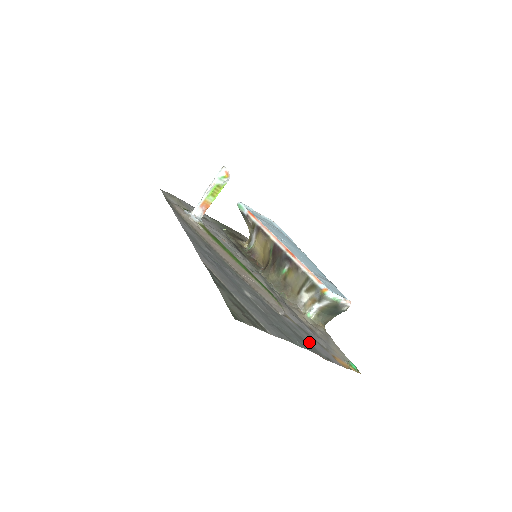
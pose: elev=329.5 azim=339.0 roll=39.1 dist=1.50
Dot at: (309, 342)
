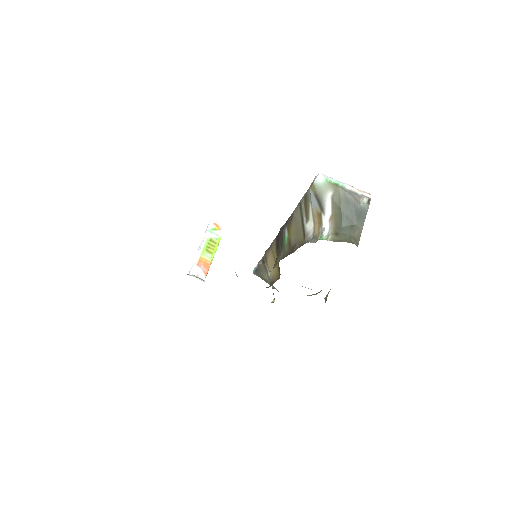
Dot at: occluded
